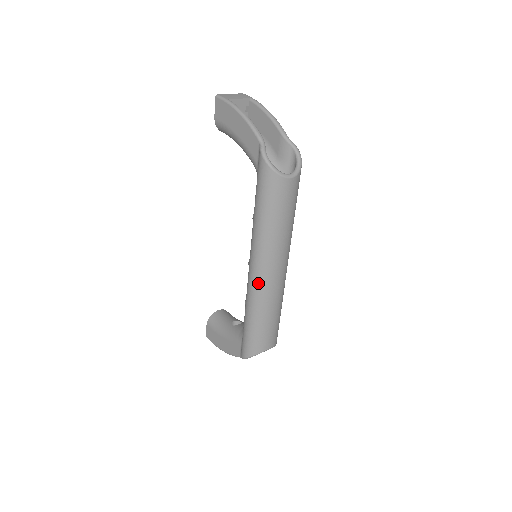
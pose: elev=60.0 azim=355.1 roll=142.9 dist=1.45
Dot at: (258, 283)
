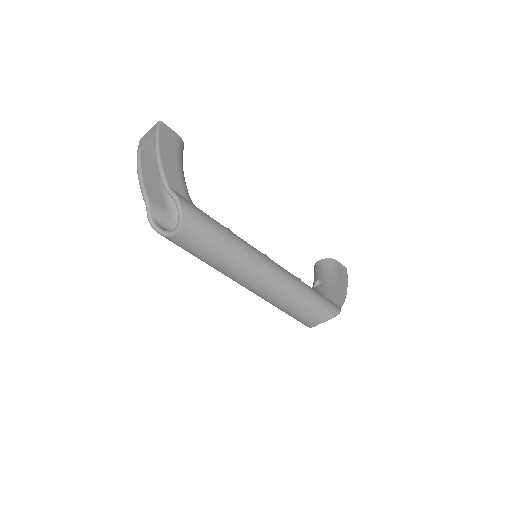
Dot at: occluded
